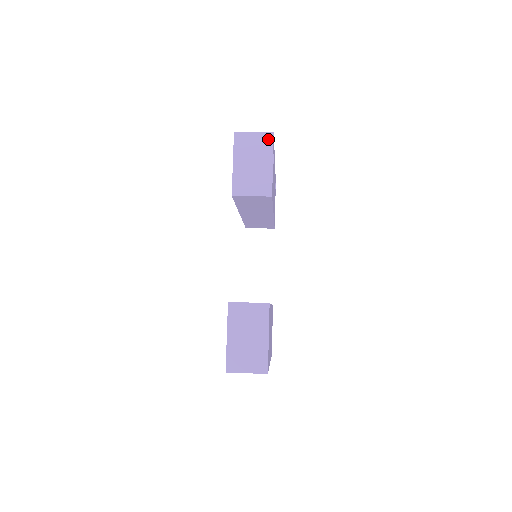
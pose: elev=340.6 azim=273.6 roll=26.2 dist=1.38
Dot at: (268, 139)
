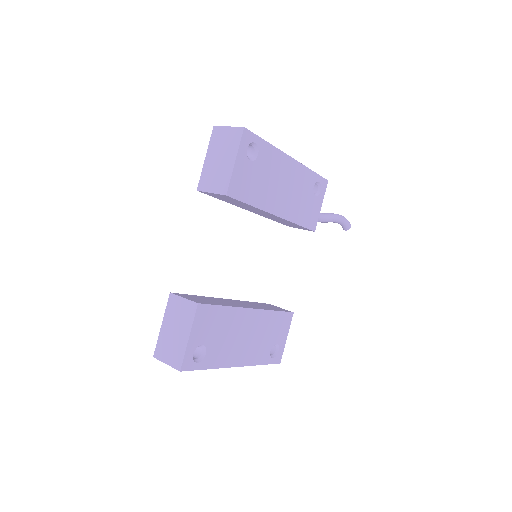
Dot at: (238, 134)
